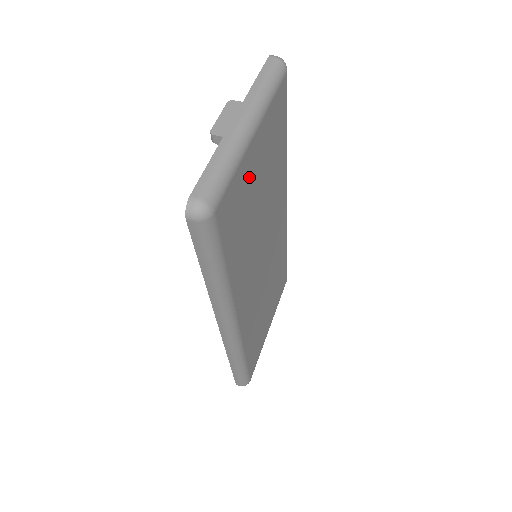
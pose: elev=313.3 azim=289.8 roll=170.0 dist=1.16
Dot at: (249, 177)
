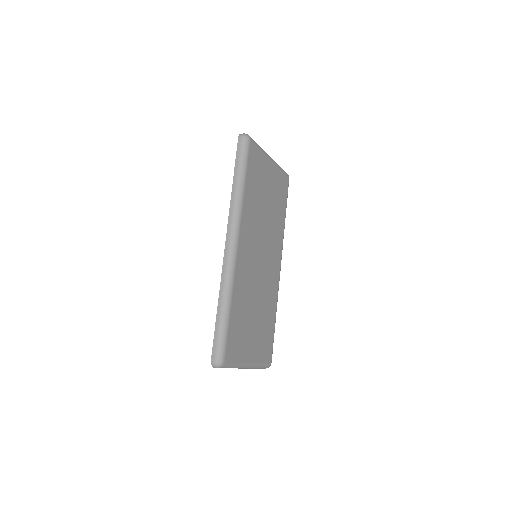
Dot at: (265, 171)
